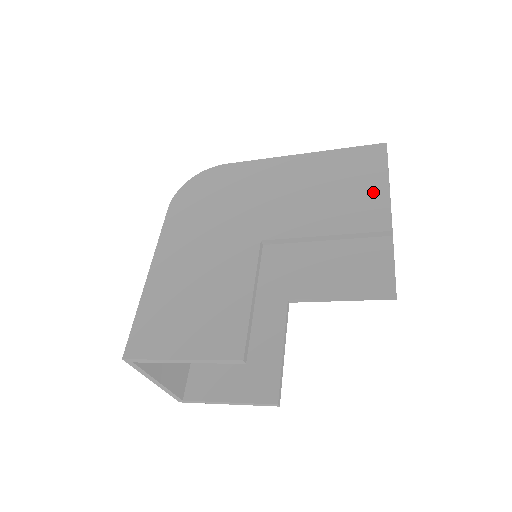
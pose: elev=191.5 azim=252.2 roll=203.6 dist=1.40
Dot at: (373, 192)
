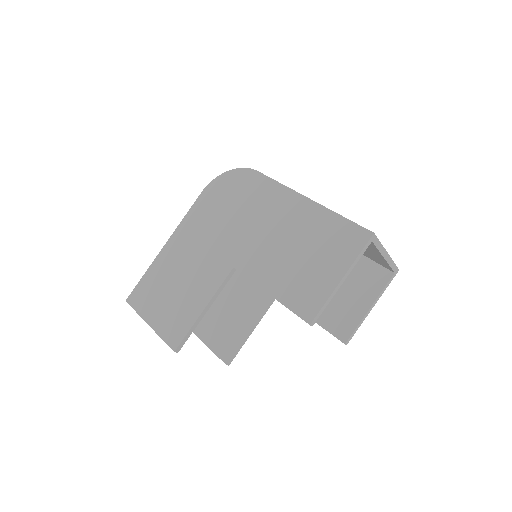
Dot at: (325, 279)
